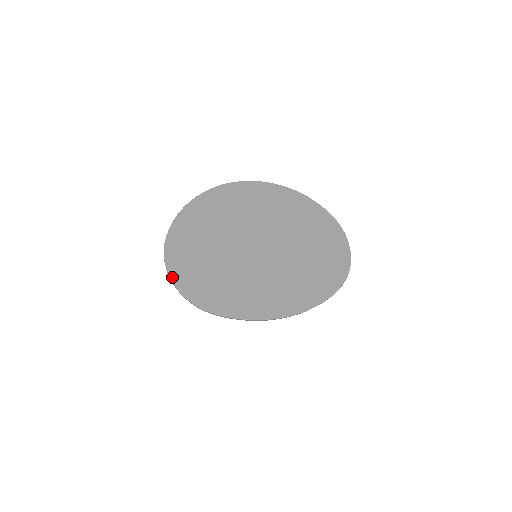
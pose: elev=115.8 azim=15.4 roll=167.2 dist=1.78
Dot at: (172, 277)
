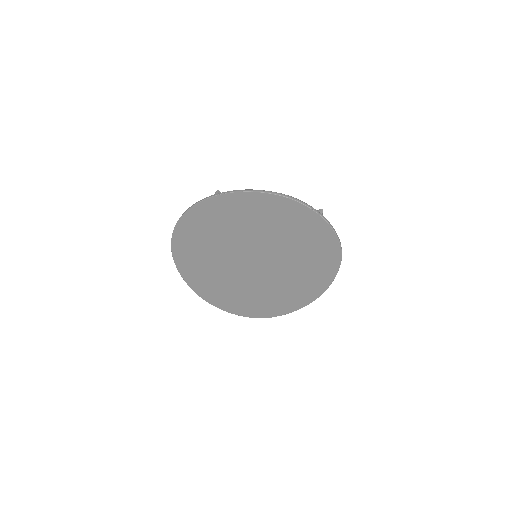
Dot at: (227, 311)
